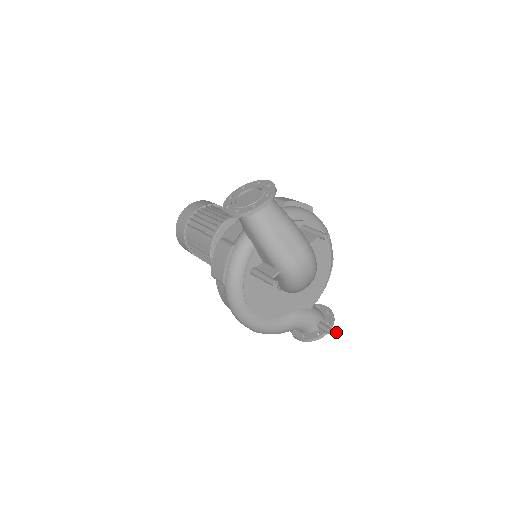
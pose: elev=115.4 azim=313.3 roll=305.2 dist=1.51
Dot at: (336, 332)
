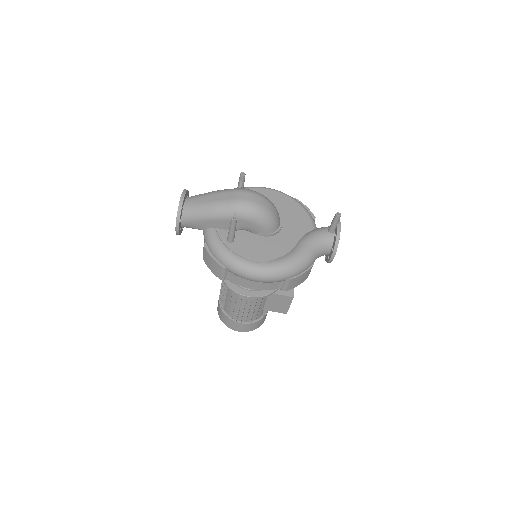
Dot at: (335, 214)
